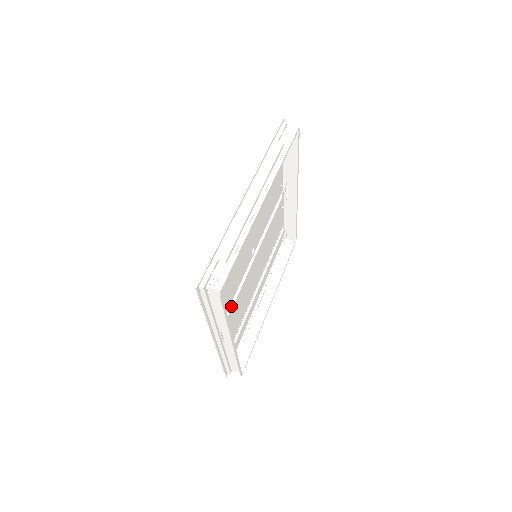
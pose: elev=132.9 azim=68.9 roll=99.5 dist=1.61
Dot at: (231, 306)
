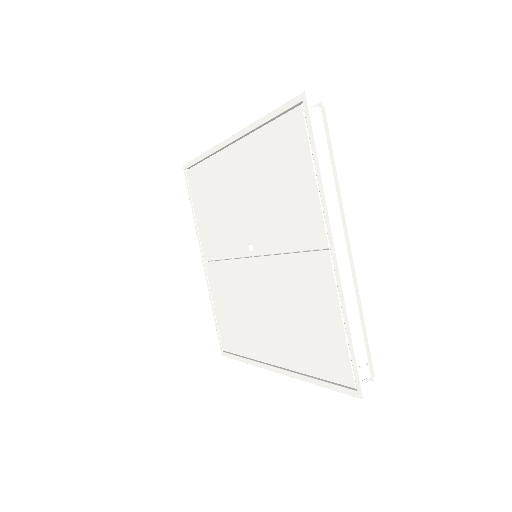
Dot at: (299, 251)
